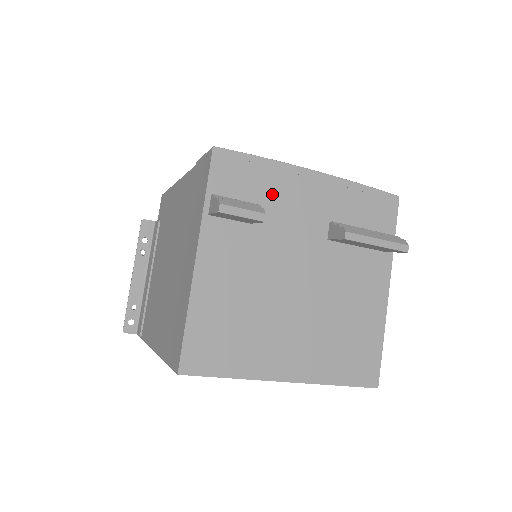
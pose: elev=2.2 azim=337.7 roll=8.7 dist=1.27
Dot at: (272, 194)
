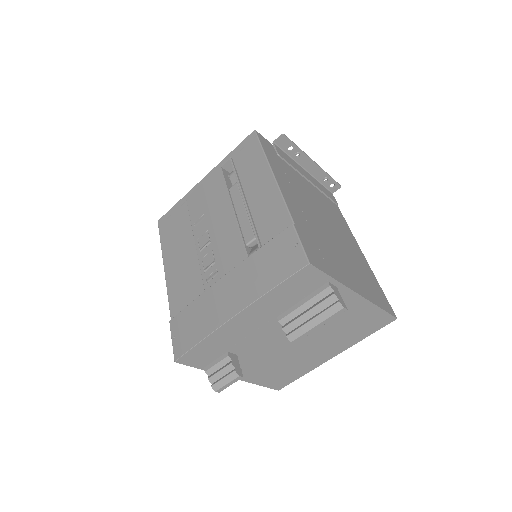
Dot at: (229, 342)
